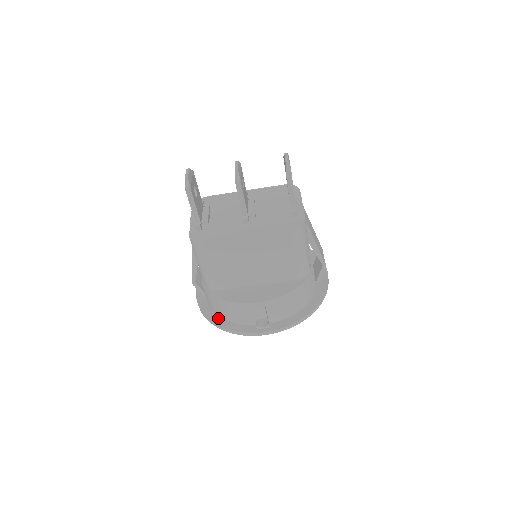
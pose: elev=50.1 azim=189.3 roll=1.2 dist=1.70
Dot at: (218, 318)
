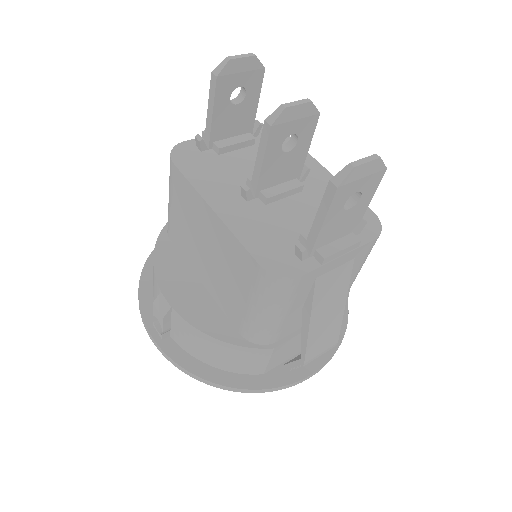
Dot at: occluded
